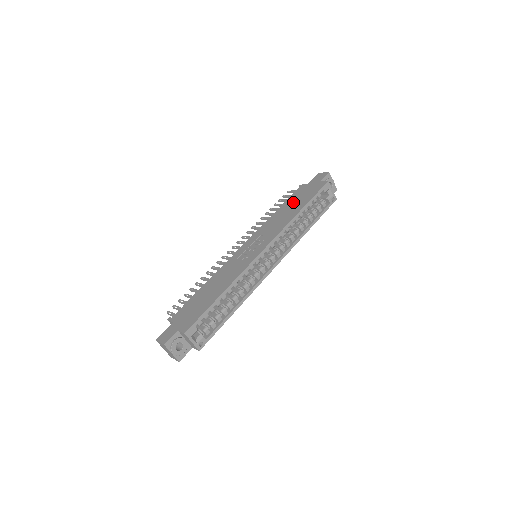
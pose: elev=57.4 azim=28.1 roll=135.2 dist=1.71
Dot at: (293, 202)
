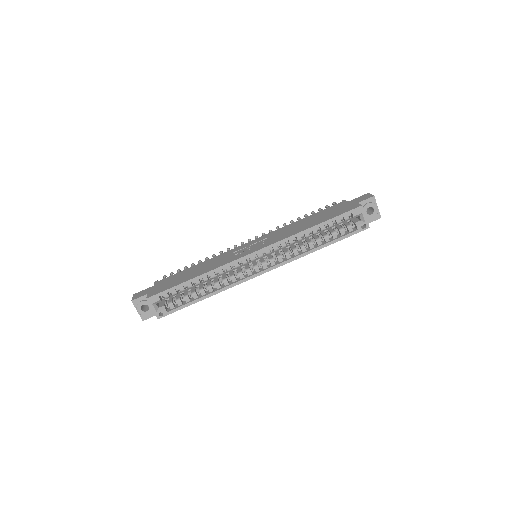
Dot at: (319, 215)
